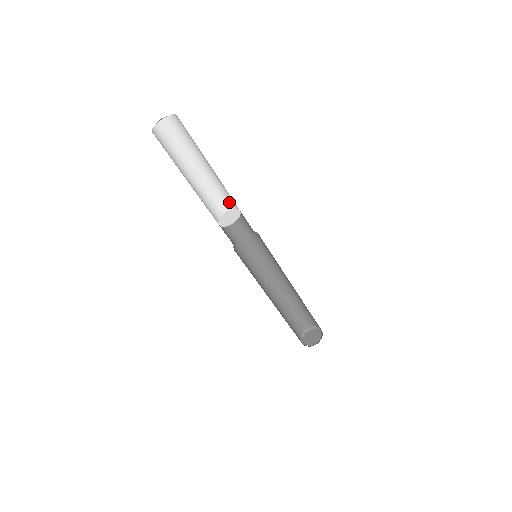
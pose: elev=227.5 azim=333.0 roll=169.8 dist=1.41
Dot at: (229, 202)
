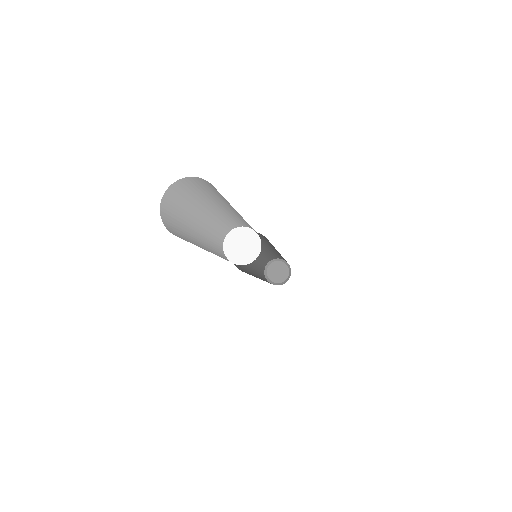
Dot at: occluded
